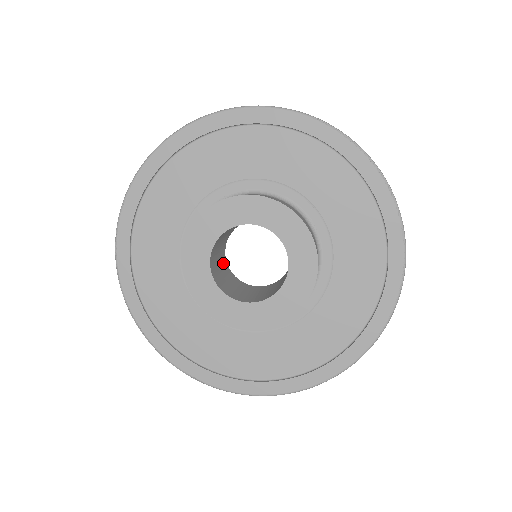
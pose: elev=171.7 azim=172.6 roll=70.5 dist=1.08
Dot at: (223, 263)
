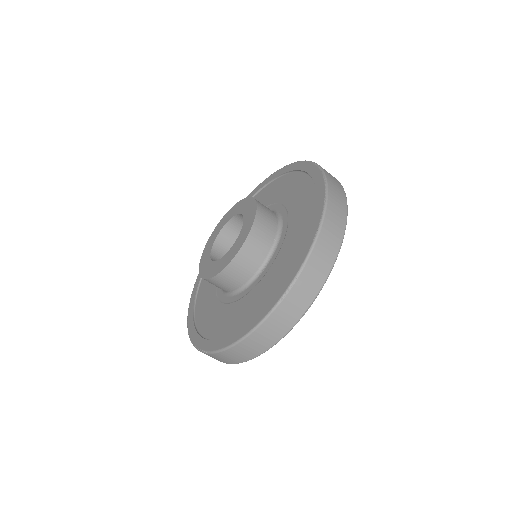
Dot at: occluded
